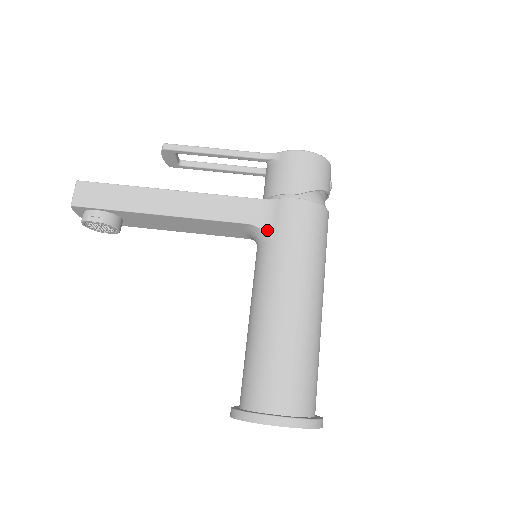
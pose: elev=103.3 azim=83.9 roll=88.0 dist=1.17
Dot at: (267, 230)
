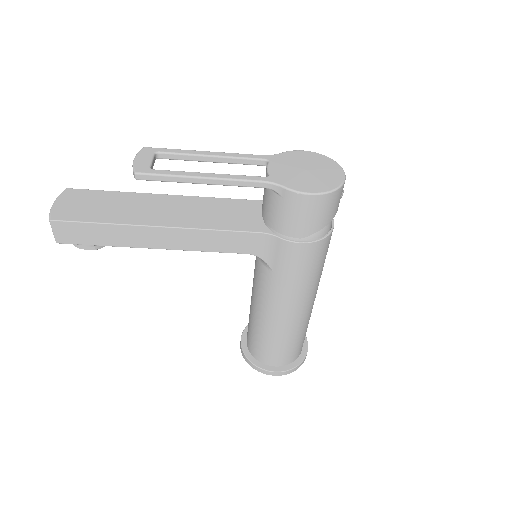
Dot at: (267, 260)
